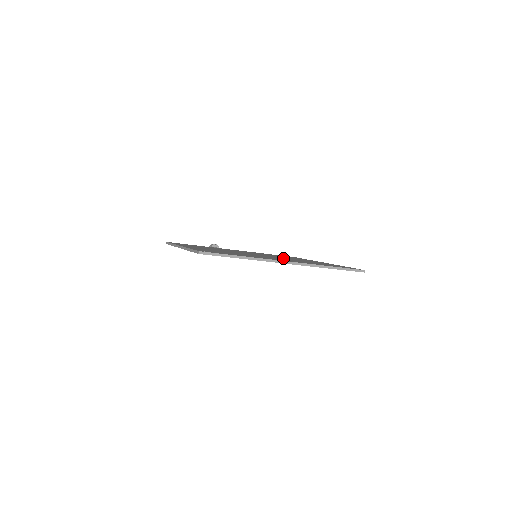
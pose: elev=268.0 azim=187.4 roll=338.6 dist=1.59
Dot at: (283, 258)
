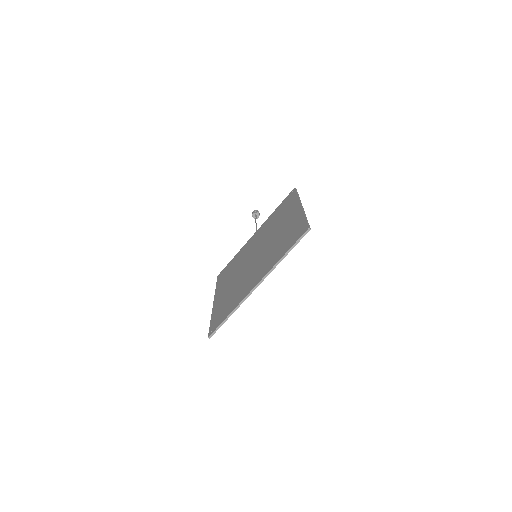
Dot at: (267, 249)
